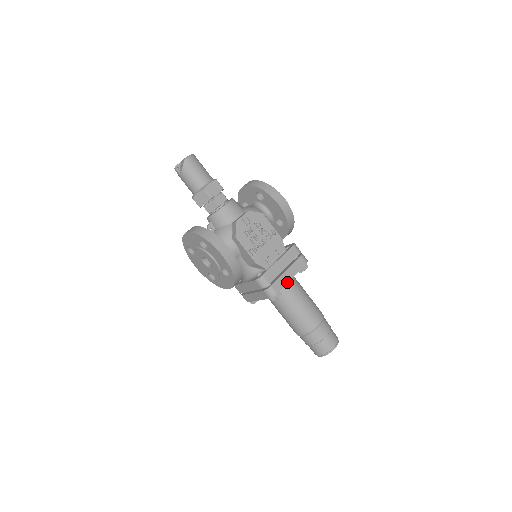
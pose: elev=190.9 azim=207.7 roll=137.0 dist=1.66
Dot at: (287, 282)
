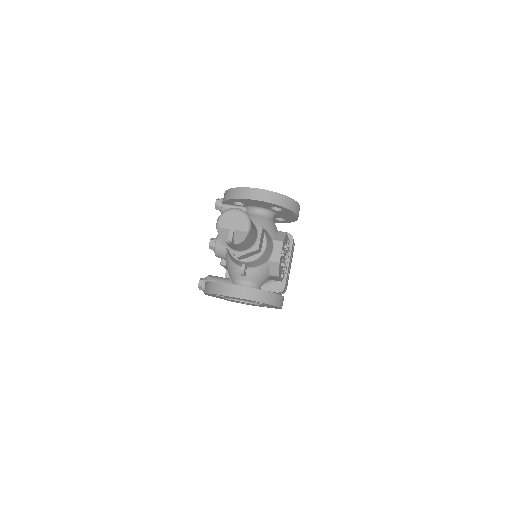
Dot at: occluded
